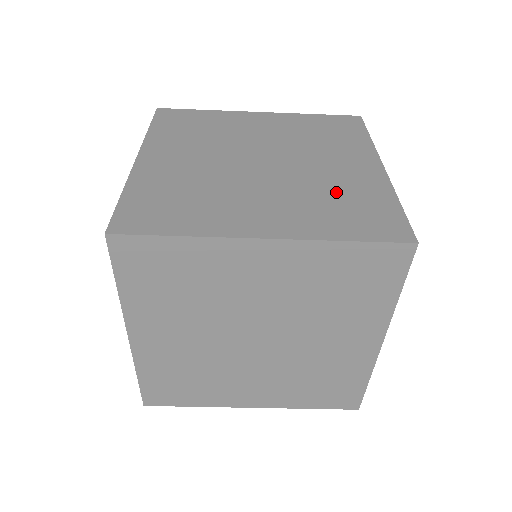
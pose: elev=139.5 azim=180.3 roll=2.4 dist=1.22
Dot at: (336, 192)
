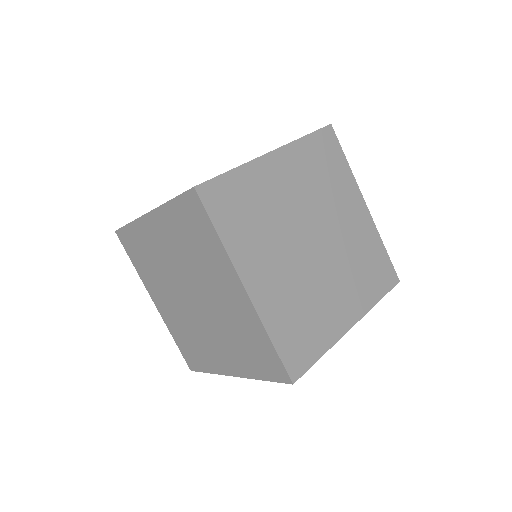
Dot at: (238, 331)
